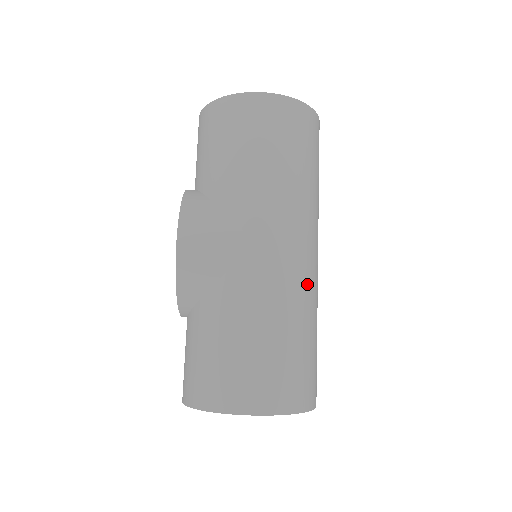
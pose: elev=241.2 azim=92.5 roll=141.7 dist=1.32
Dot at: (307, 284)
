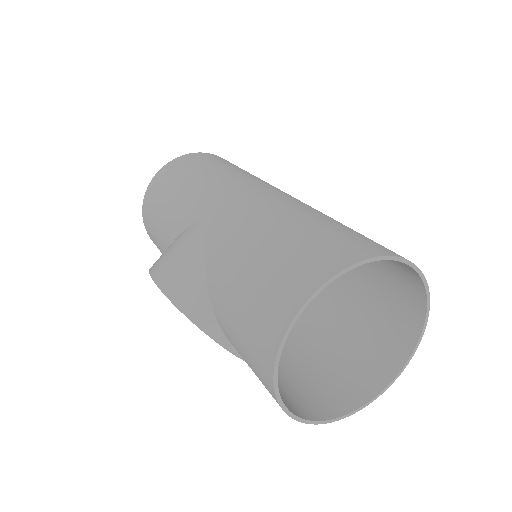
Dot at: (282, 200)
